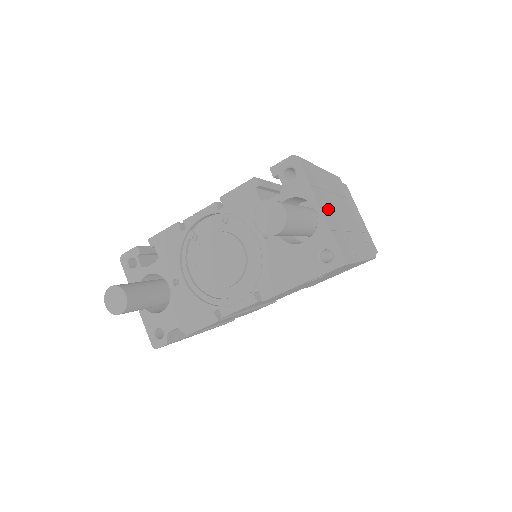
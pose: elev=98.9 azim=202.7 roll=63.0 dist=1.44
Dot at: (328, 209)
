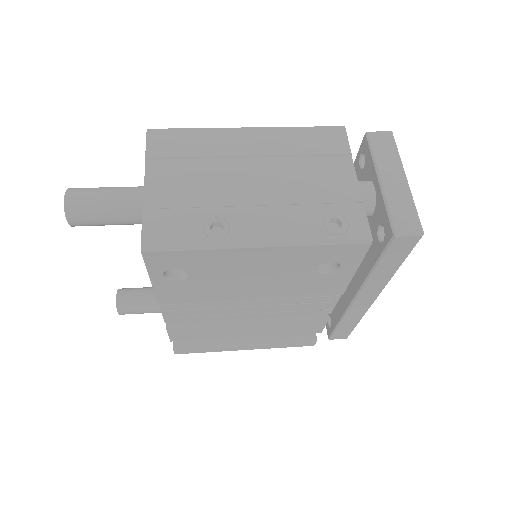
Dot at: (183, 182)
